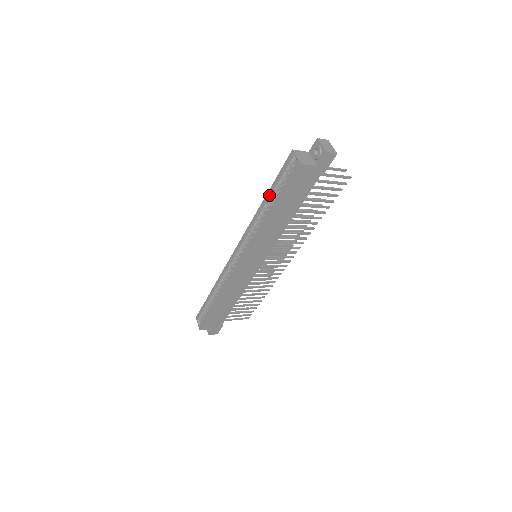
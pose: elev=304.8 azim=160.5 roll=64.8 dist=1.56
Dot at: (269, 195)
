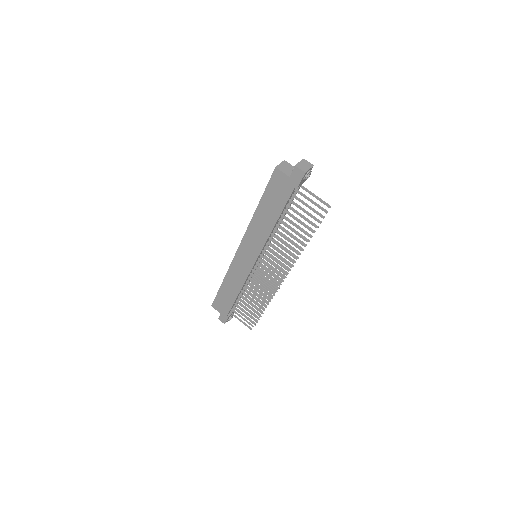
Dot at: occluded
